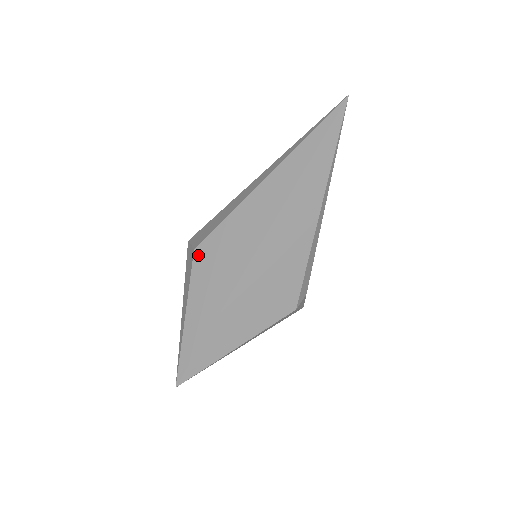
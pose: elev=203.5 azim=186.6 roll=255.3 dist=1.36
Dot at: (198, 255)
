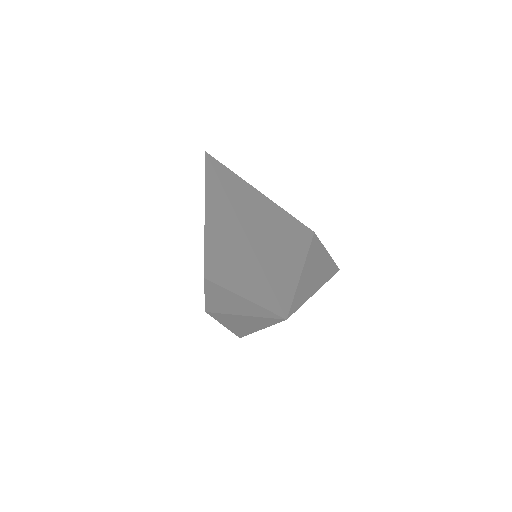
Dot at: (209, 274)
